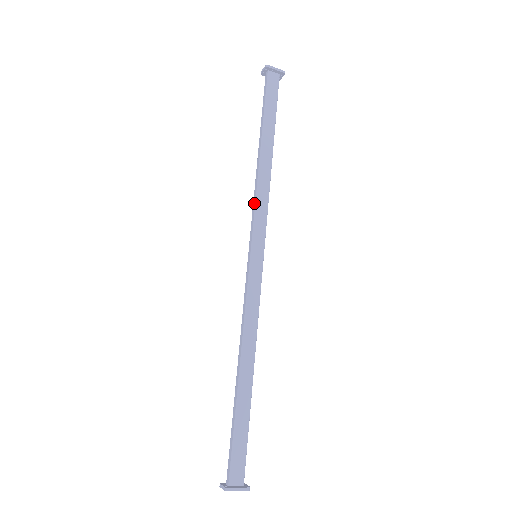
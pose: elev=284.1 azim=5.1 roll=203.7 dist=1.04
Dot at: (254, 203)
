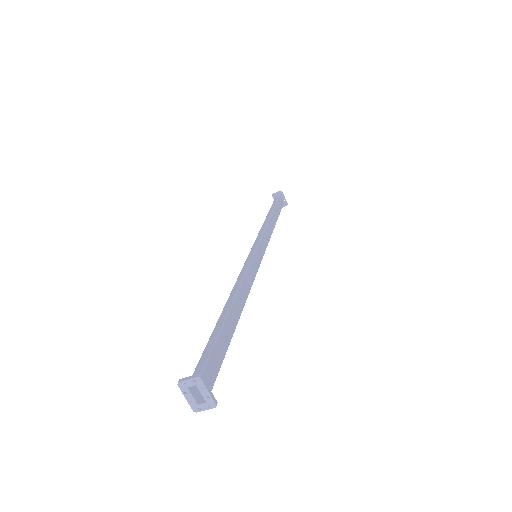
Dot at: (262, 231)
